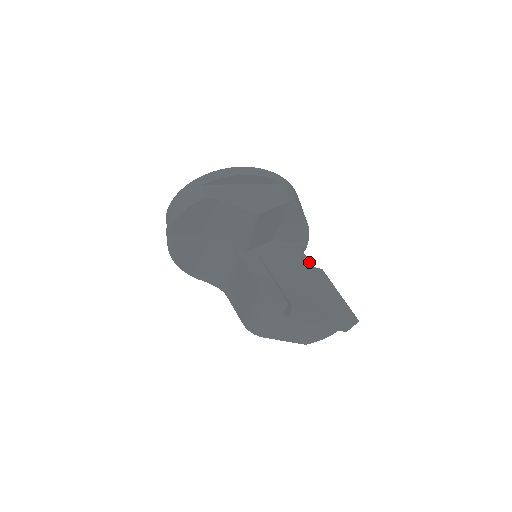
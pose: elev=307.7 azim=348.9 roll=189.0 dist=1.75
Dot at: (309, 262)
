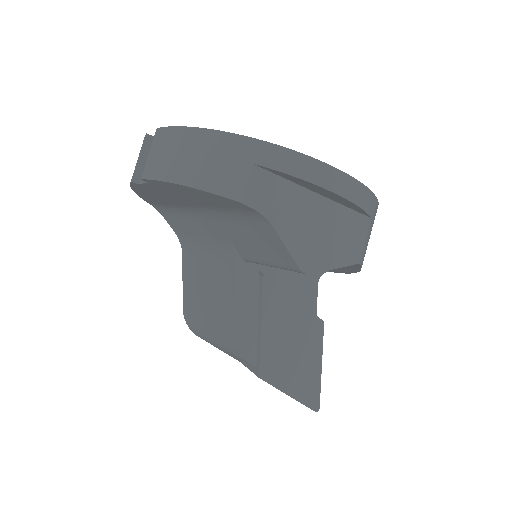
Dot at: (316, 302)
